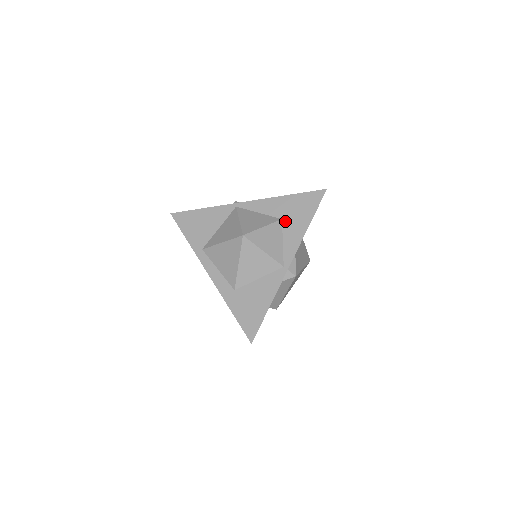
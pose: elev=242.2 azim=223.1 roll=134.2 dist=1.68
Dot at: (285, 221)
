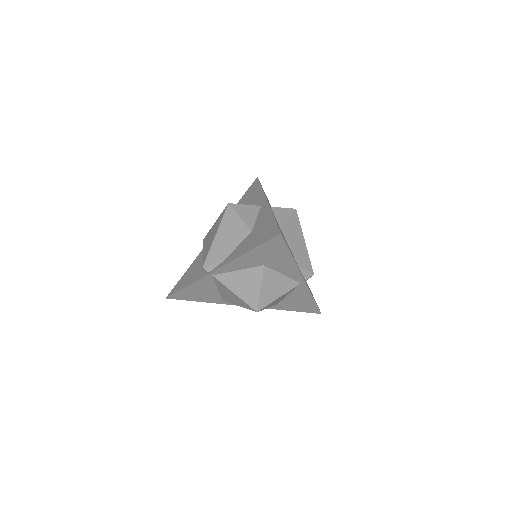
Dot at: (268, 265)
